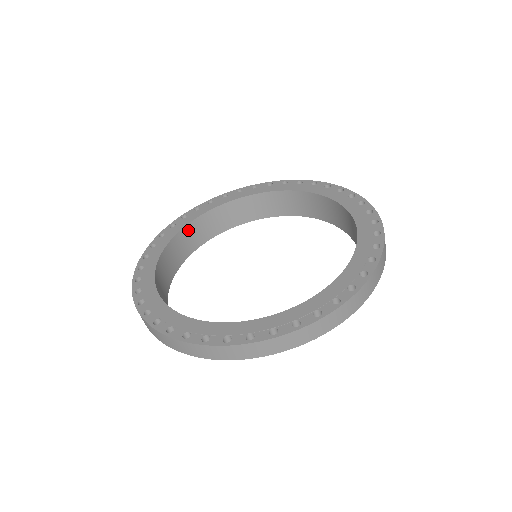
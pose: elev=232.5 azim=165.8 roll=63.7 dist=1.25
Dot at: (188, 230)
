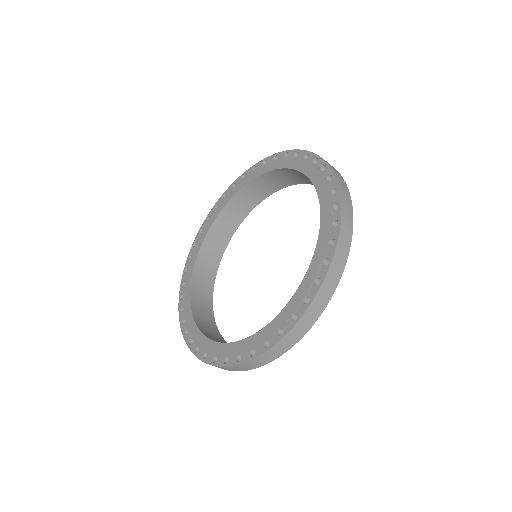
Dot at: (196, 278)
